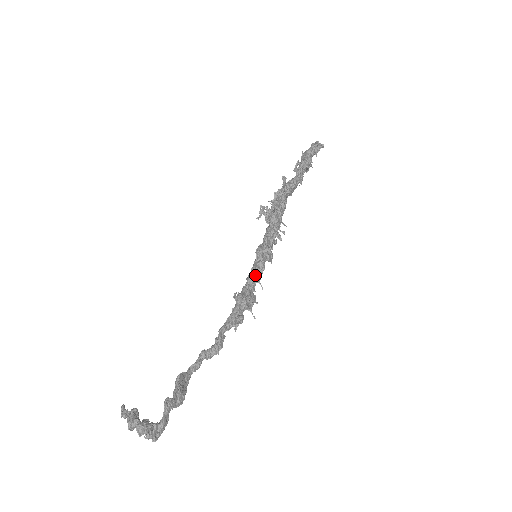
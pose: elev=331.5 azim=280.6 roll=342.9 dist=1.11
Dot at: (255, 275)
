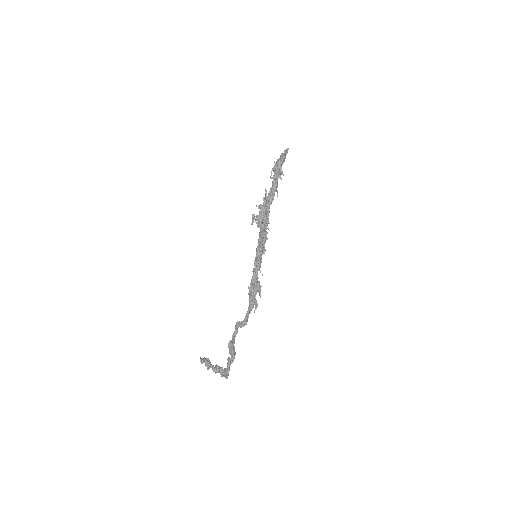
Dot at: (257, 269)
